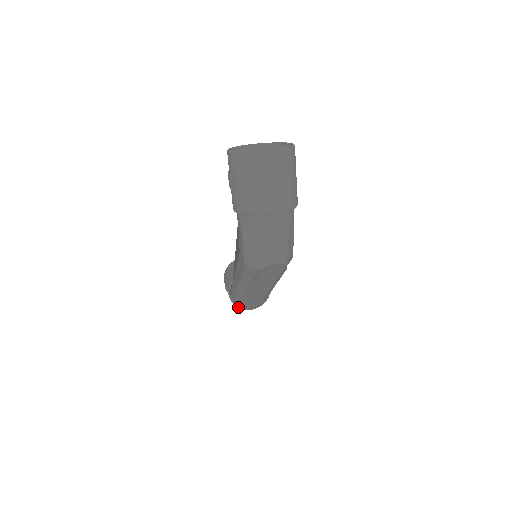
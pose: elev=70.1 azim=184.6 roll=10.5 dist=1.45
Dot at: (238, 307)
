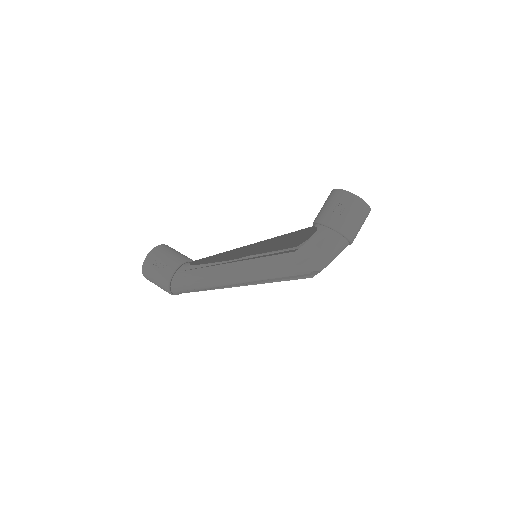
Dot at: (169, 288)
